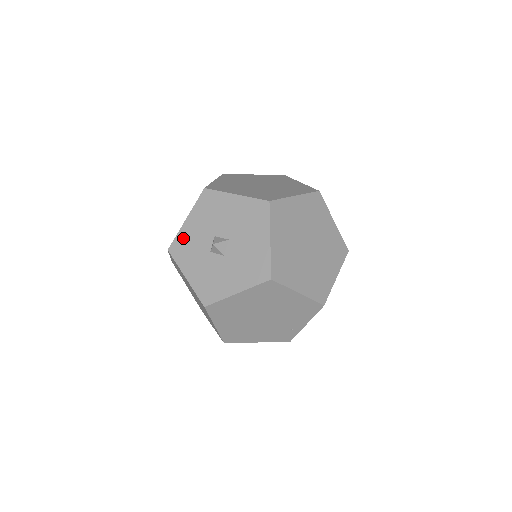
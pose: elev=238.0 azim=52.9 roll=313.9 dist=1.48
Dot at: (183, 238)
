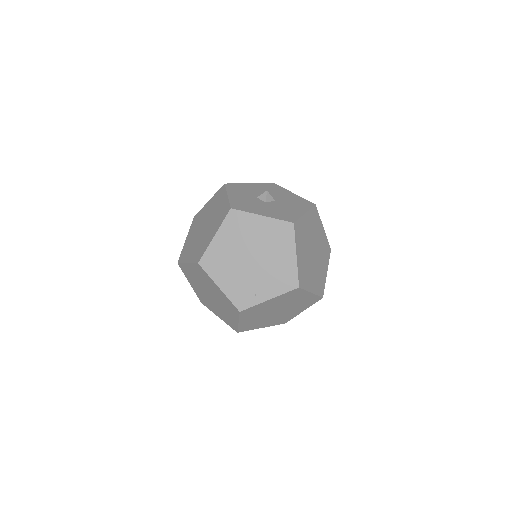
Dot at: (241, 186)
